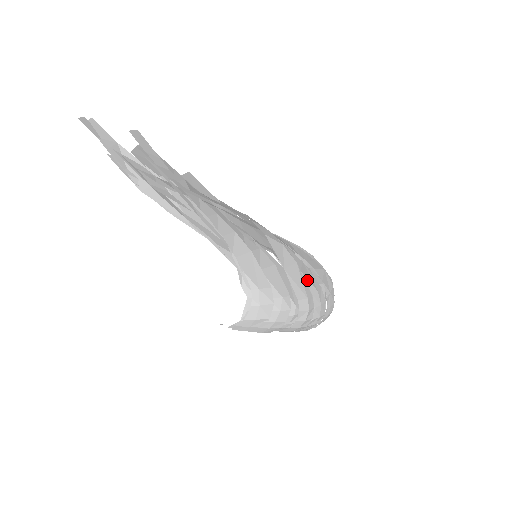
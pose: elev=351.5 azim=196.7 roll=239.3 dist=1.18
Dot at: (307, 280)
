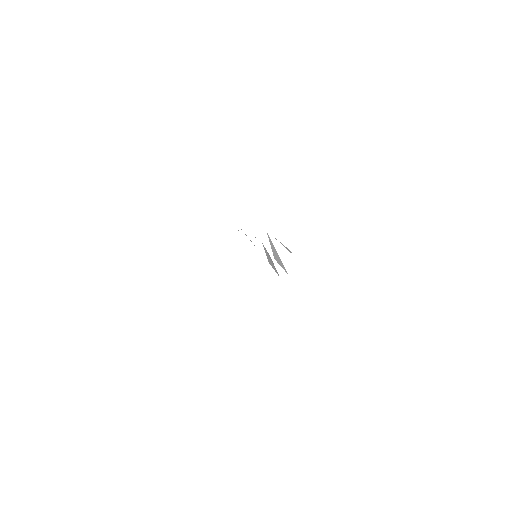
Dot at: occluded
